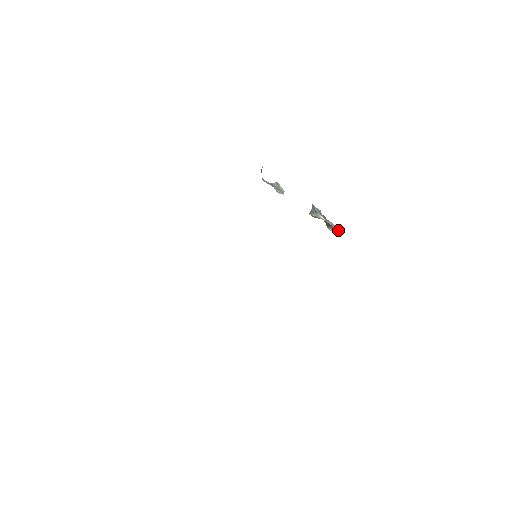
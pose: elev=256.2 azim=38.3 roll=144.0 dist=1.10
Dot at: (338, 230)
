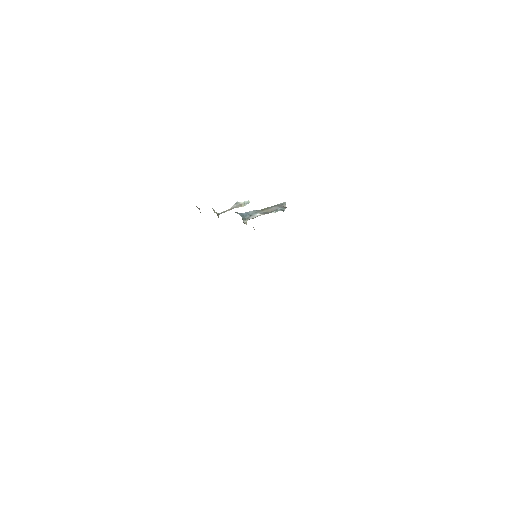
Dot at: occluded
